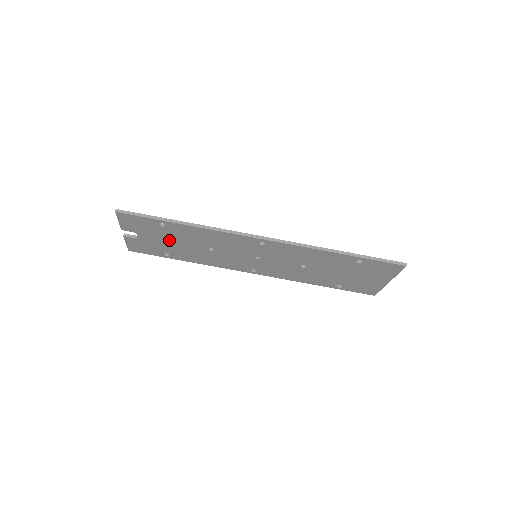
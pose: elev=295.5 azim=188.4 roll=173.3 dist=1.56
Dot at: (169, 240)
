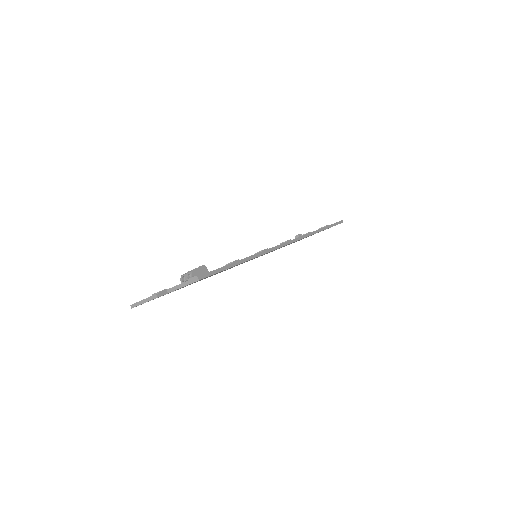
Dot at: occluded
